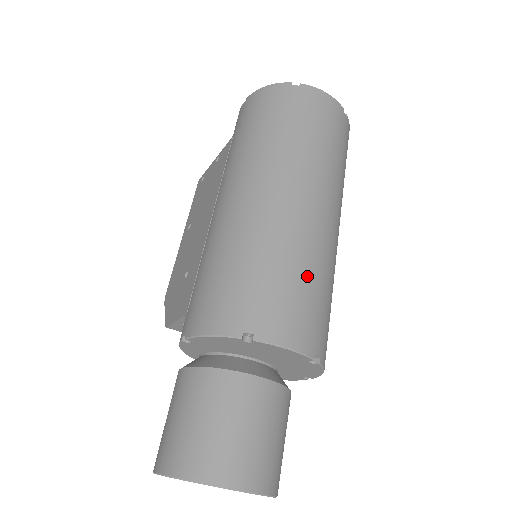
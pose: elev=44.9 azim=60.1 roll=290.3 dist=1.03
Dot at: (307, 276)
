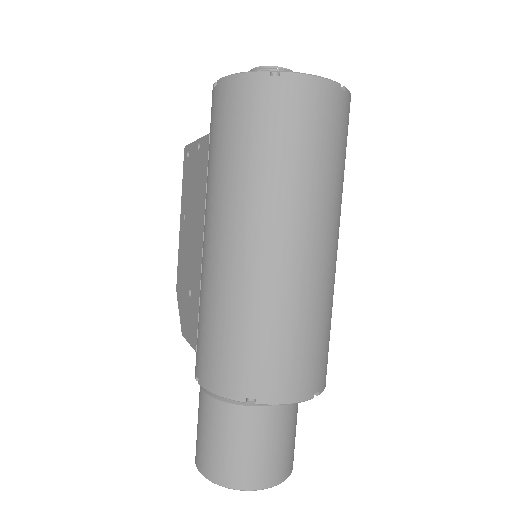
Dot at: (302, 330)
